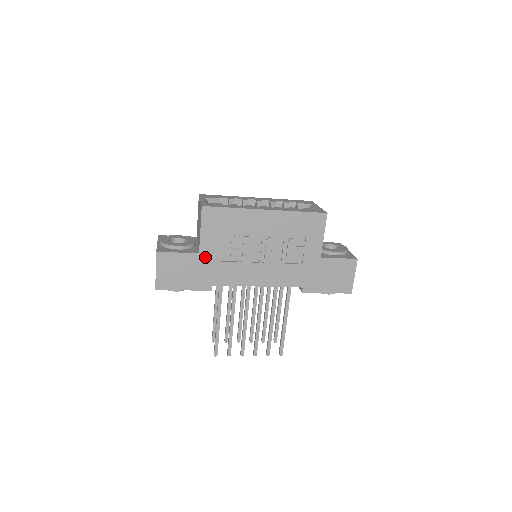
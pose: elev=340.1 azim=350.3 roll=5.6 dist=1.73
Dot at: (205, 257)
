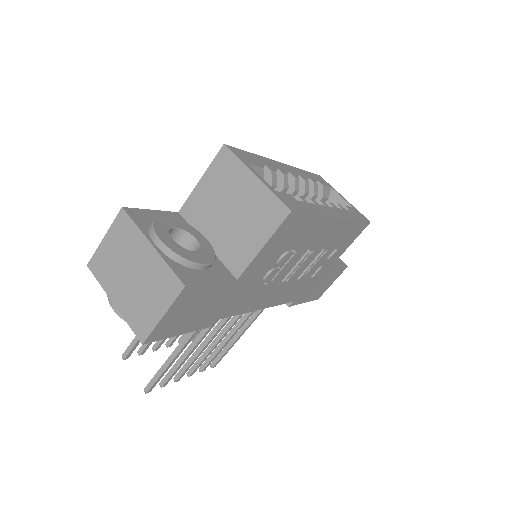
Dot at: (239, 284)
